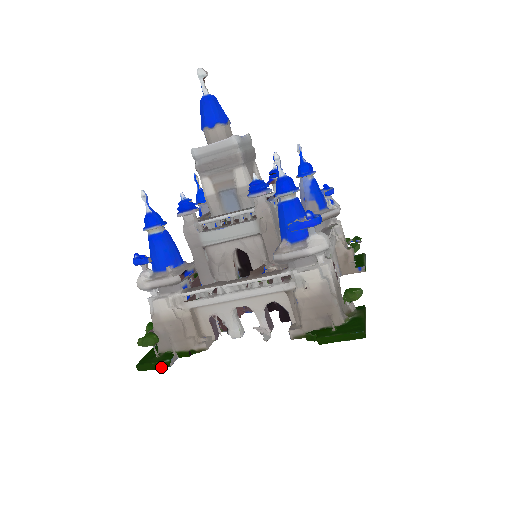
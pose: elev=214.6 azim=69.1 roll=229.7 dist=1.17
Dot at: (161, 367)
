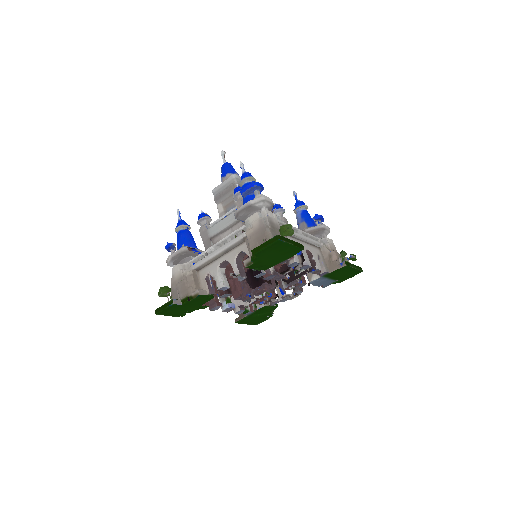
Dot at: (168, 306)
